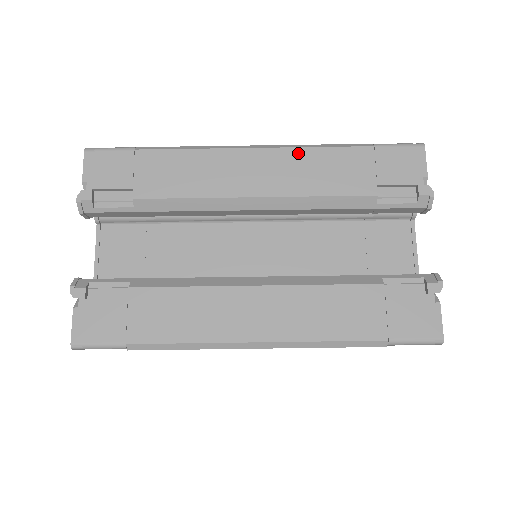
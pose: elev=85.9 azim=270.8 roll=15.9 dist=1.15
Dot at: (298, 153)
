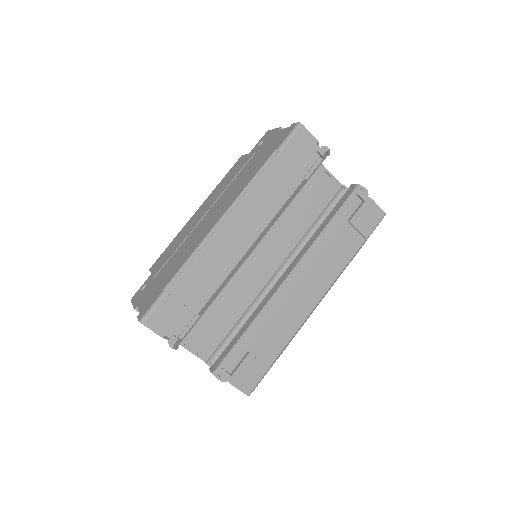
Dot at: (248, 199)
